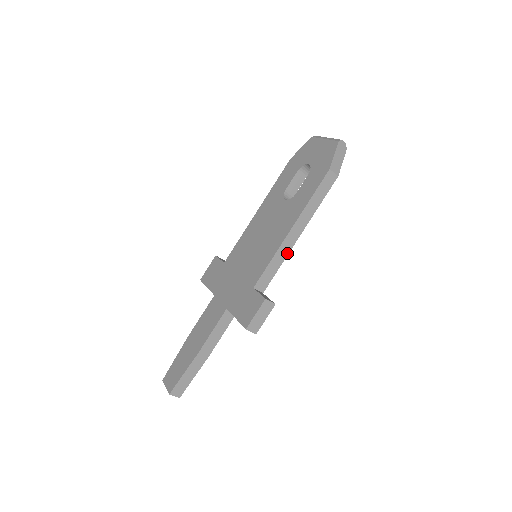
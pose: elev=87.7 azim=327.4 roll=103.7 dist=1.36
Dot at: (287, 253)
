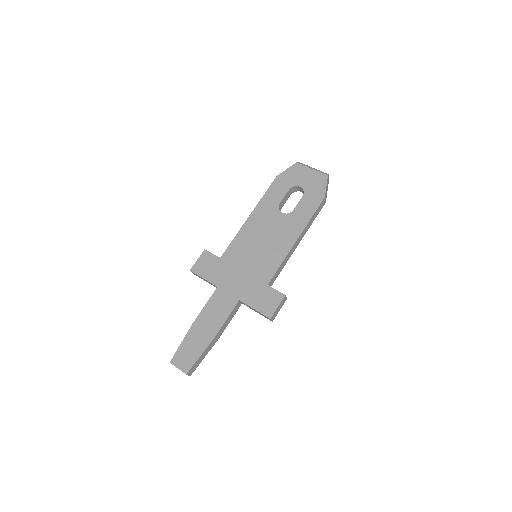
Dot at: occluded
